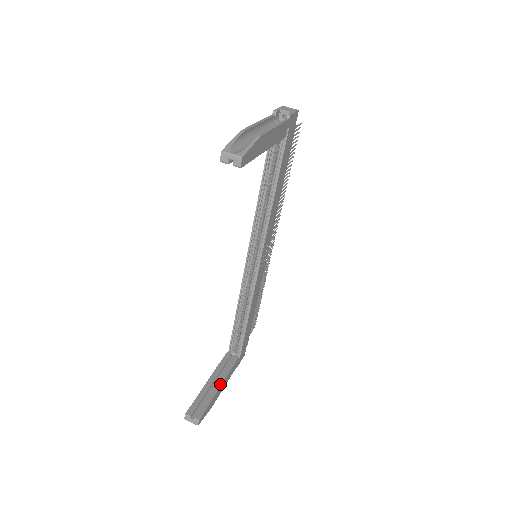
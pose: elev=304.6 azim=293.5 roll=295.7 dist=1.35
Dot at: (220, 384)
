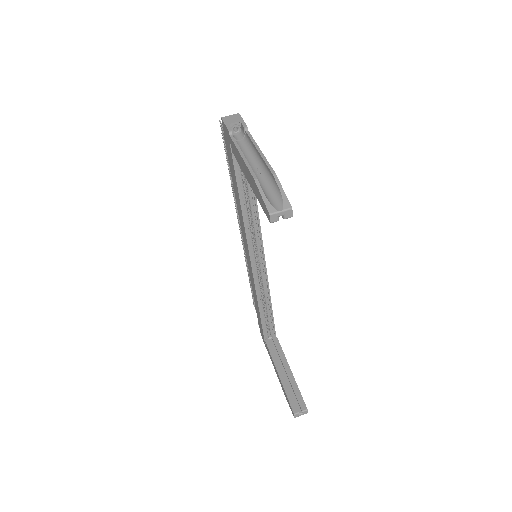
Dot at: (289, 370)
